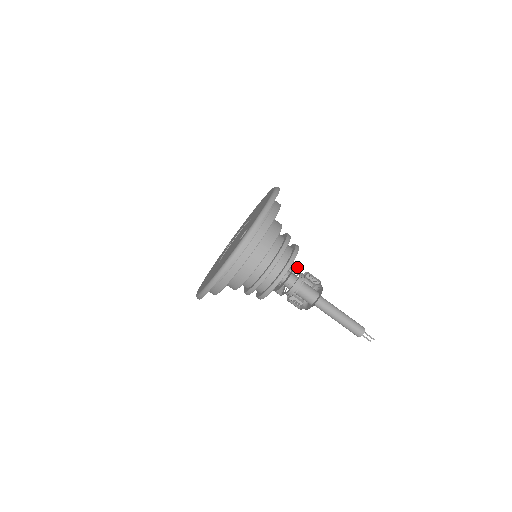
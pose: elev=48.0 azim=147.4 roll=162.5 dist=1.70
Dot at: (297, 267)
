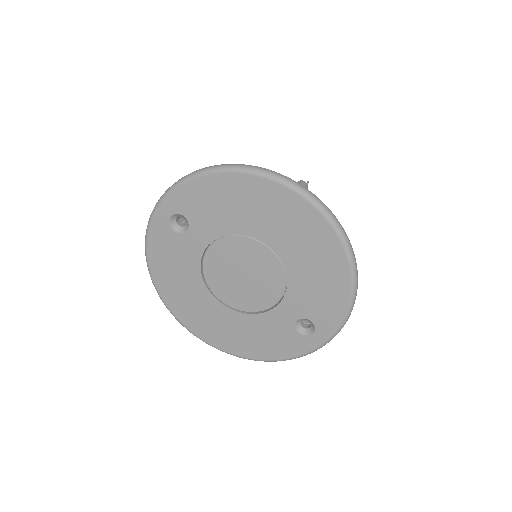
Dot at: occluded
